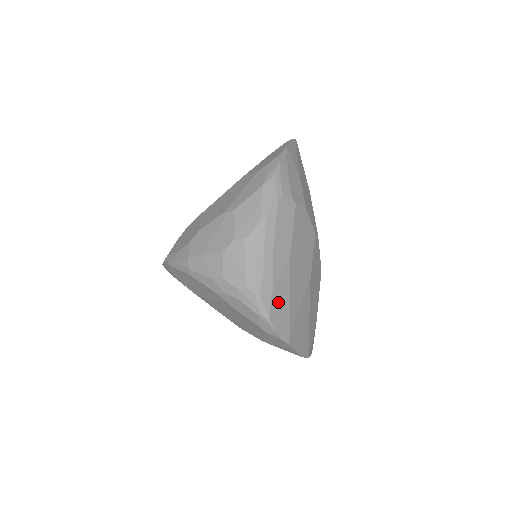
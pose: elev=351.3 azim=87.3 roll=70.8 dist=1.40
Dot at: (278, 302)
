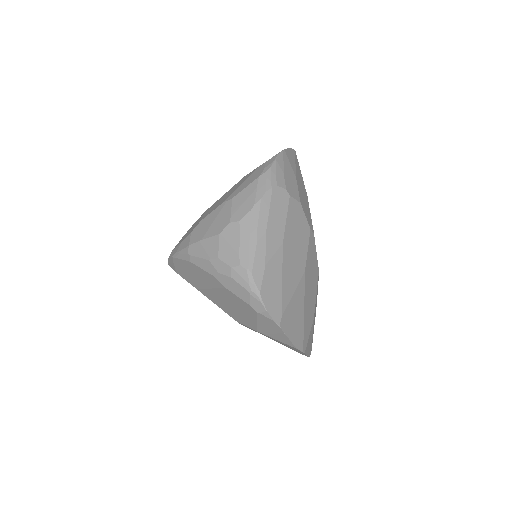
Dot at: (270, 282)
